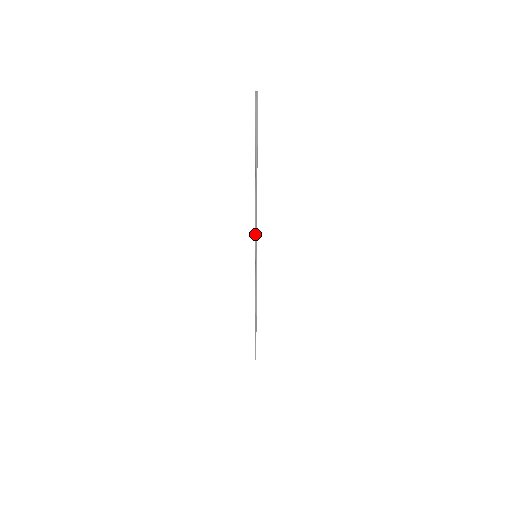
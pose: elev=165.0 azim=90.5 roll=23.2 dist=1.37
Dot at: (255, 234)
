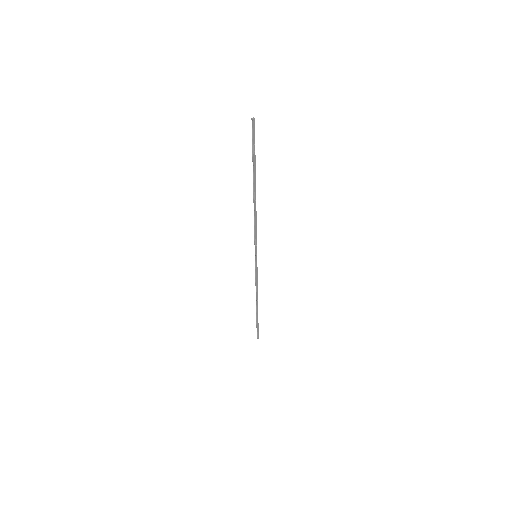
Dot at: (254, 238)
